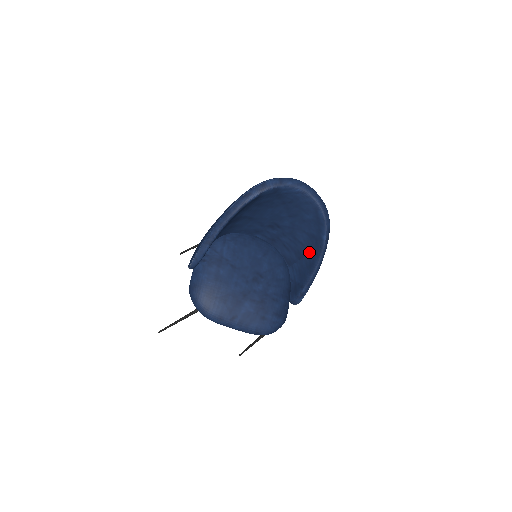
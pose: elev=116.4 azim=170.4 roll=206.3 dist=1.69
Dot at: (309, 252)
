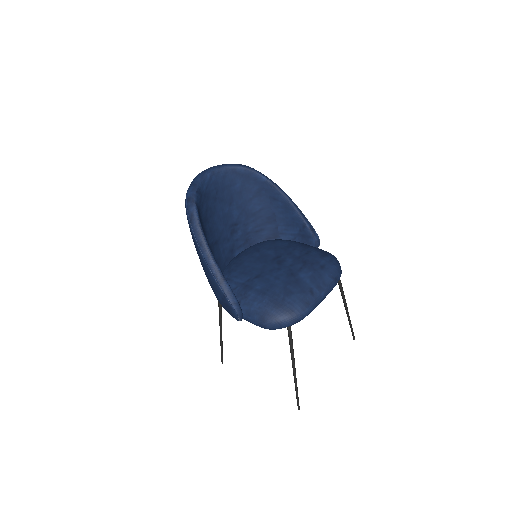
Dot at: (272, 204)
